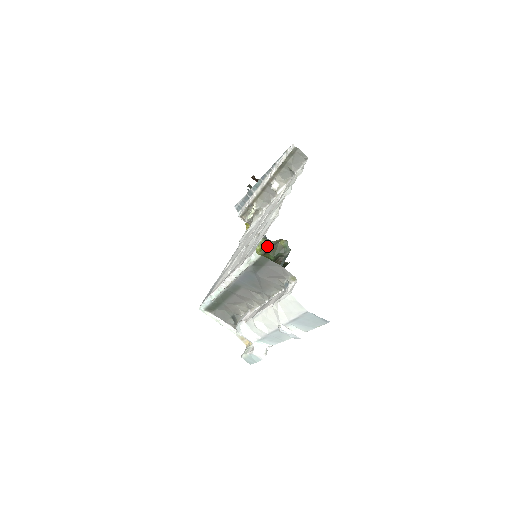
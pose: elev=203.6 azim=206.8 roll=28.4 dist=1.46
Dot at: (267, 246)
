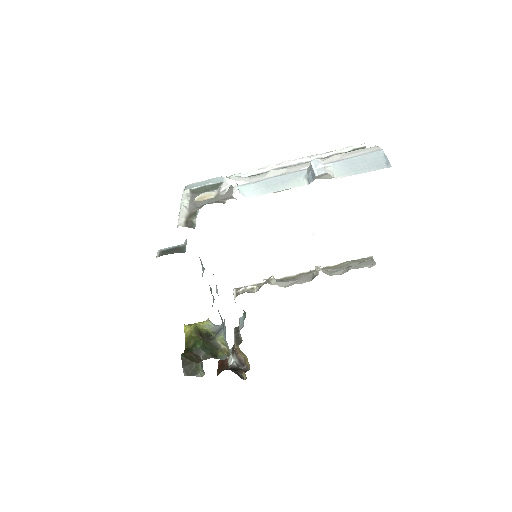
Dot at: (208, 336)
